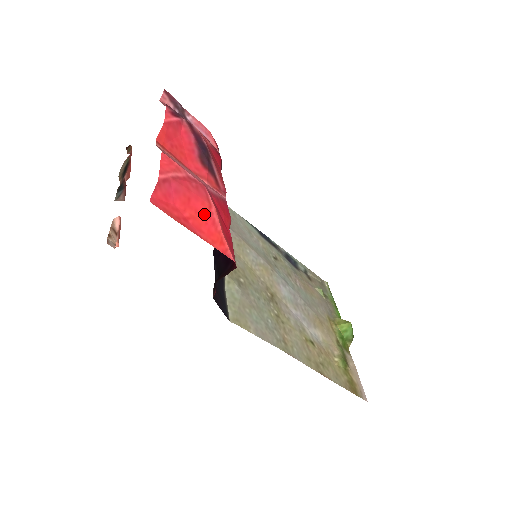
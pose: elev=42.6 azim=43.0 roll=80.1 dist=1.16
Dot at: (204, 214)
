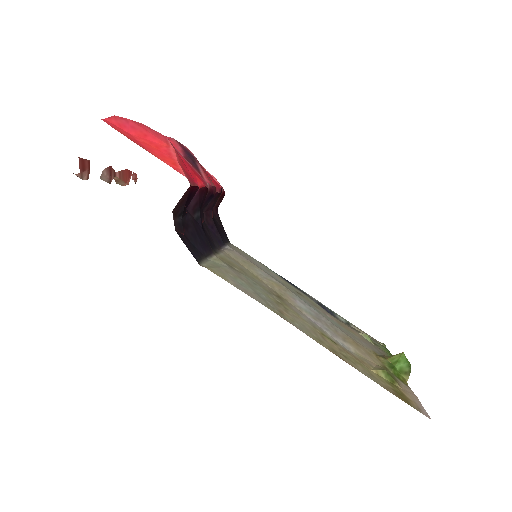
Dot at: (160, 147)
